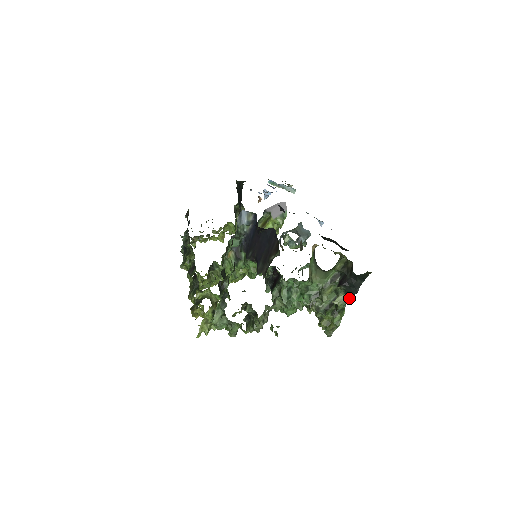
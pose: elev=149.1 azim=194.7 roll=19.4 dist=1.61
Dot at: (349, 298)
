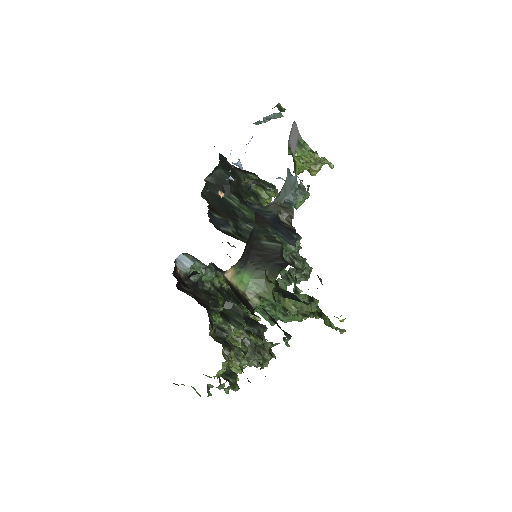
Dot at: occluded
